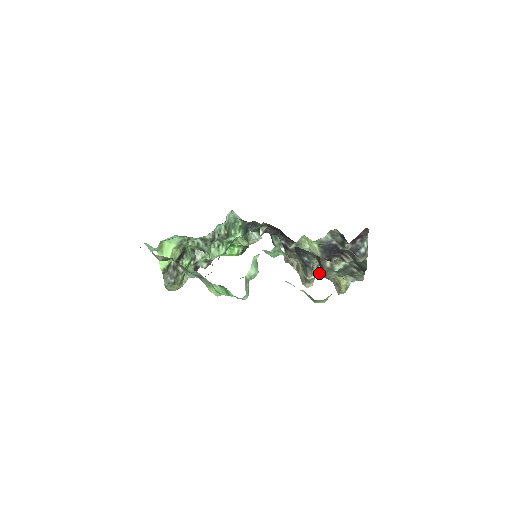
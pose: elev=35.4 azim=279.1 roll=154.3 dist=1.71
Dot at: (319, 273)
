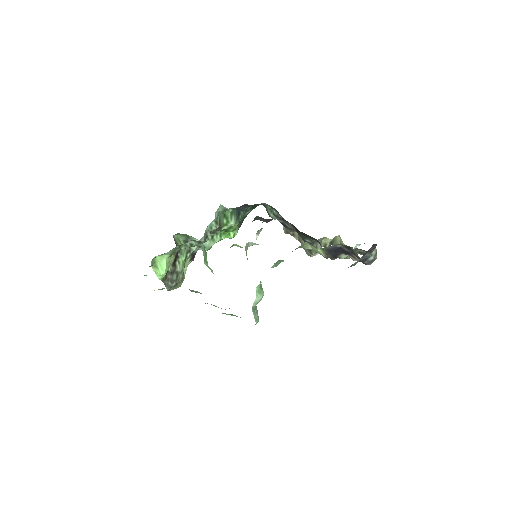
Dot at: (323, 246)
